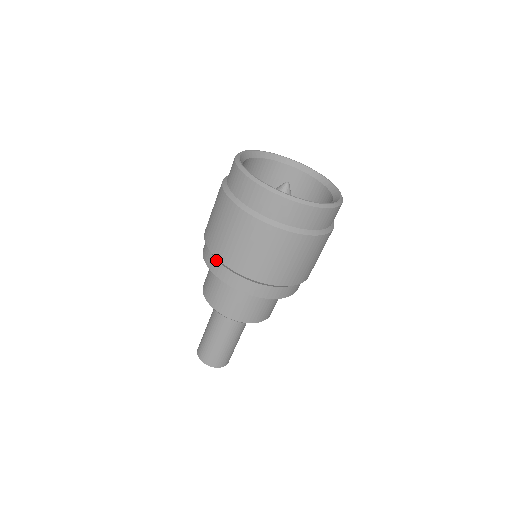
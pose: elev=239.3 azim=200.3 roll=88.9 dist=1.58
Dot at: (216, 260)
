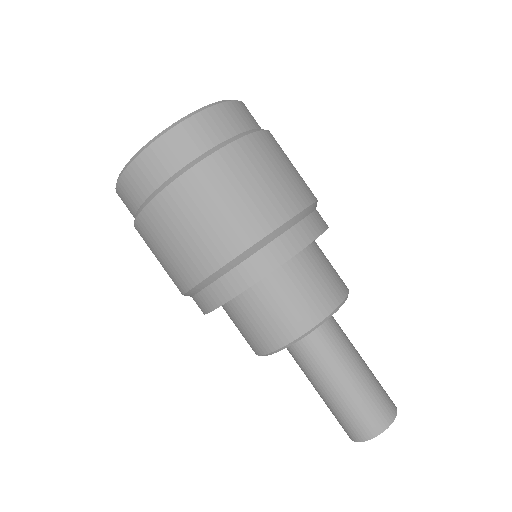
Dot at: occluded
